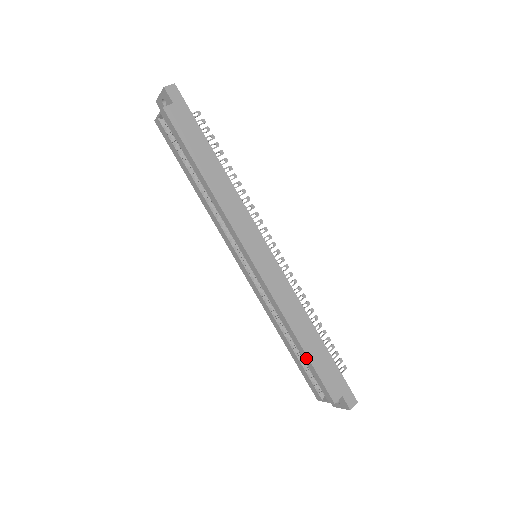
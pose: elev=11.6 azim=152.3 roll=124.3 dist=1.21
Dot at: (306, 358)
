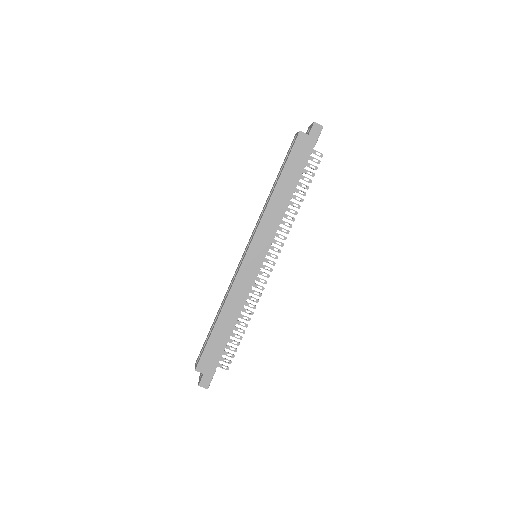
Dot at: (211, 332)
